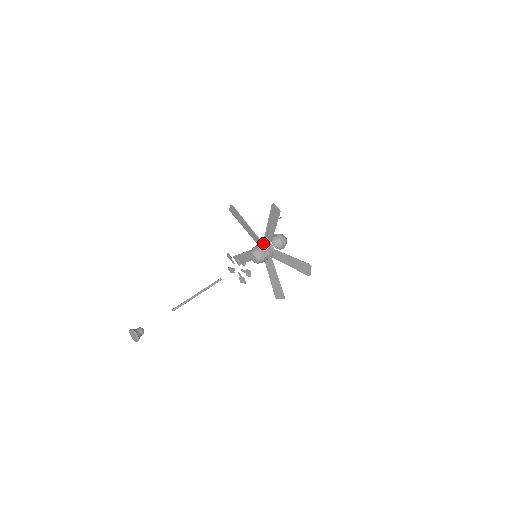
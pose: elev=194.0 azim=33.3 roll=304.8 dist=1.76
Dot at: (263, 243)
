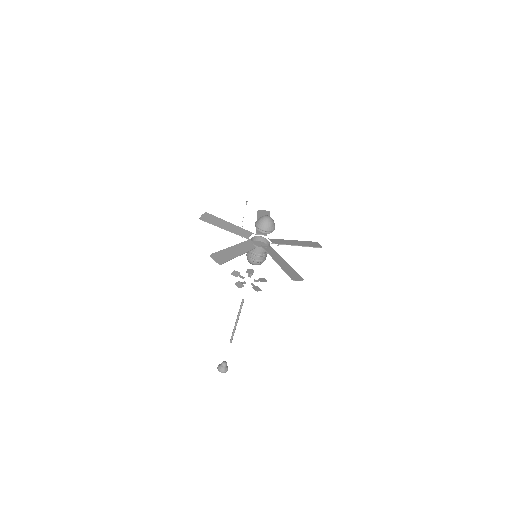
Dot at: occluded
